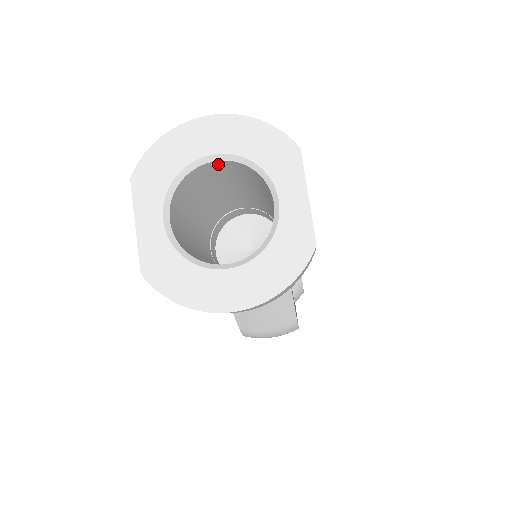
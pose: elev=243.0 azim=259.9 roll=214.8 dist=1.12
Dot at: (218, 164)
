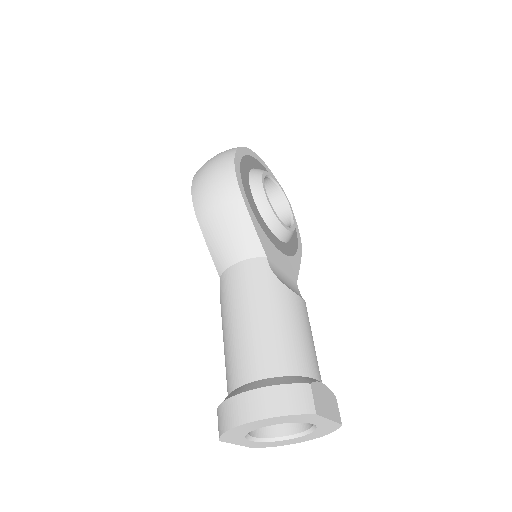
Dot at: occluded
